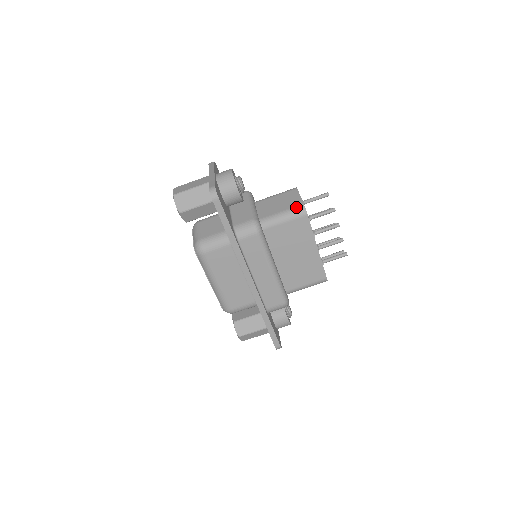
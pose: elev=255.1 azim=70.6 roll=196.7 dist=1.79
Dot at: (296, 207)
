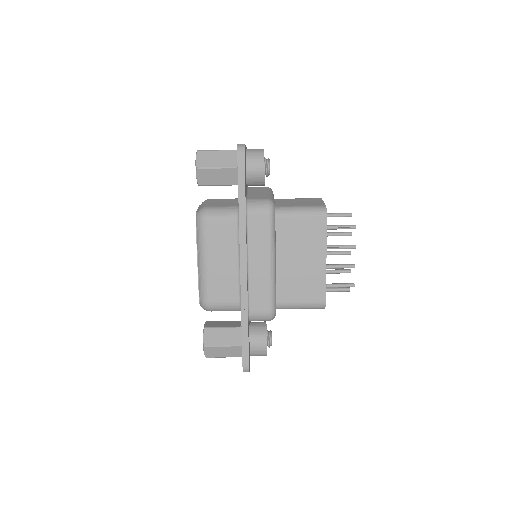
Dot at: (317, 206)
